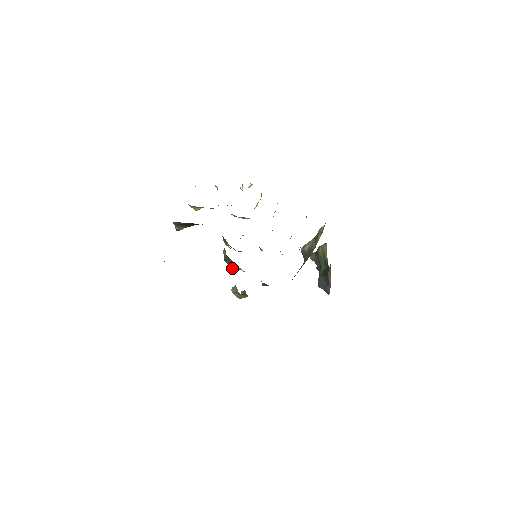
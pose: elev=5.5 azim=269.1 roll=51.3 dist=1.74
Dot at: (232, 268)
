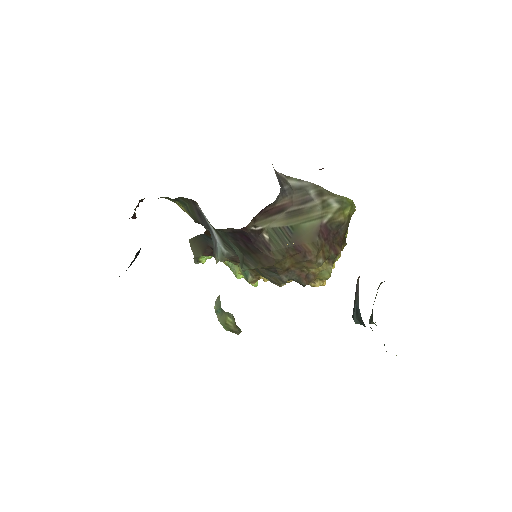
Dot at: (217, 261)
